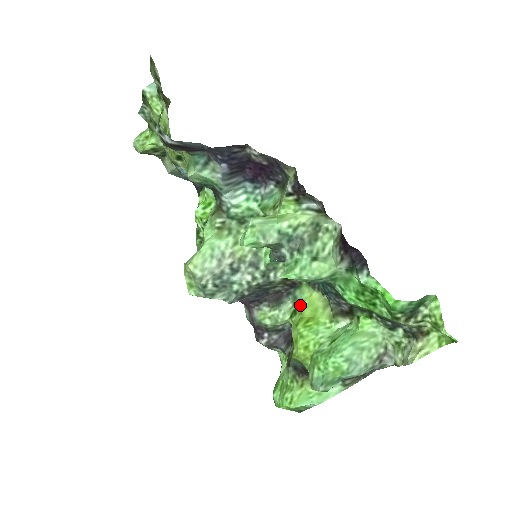
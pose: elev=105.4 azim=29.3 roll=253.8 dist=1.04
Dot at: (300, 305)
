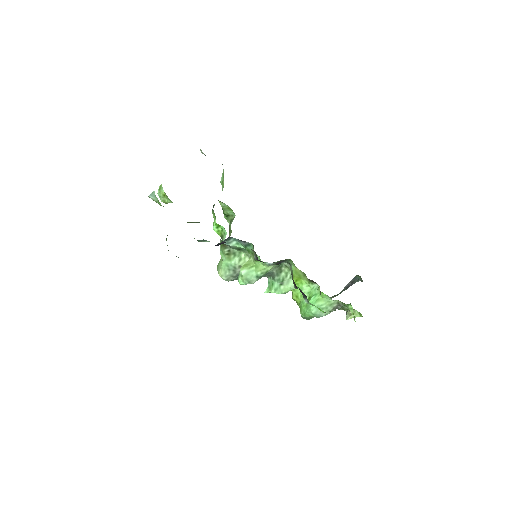
Dot at: occluded
